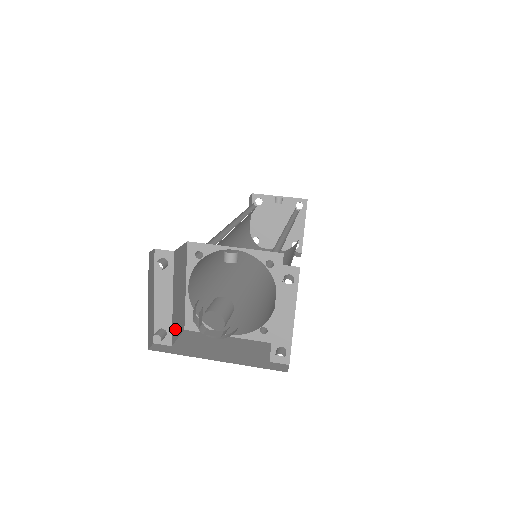
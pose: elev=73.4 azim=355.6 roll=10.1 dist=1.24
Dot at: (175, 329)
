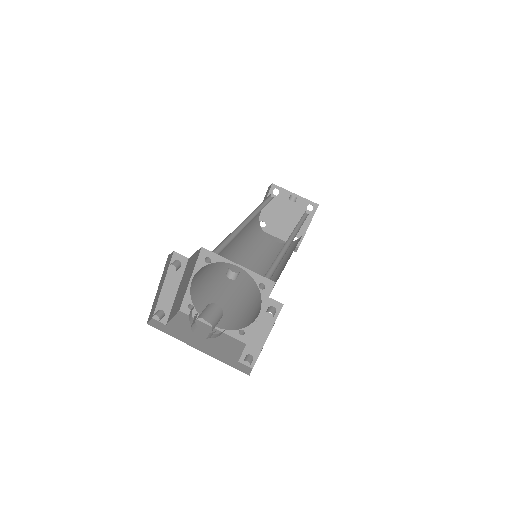
Dot at: (172, 312)
